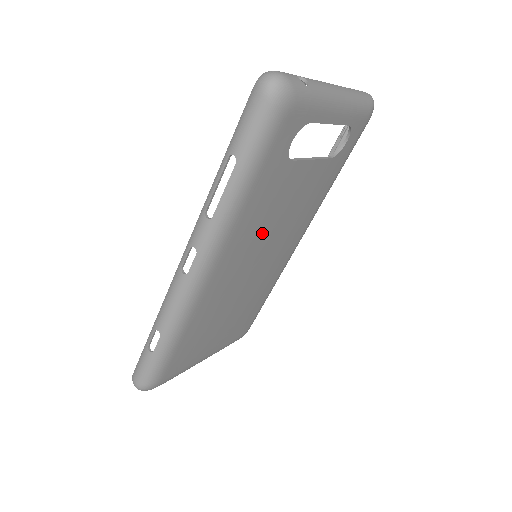
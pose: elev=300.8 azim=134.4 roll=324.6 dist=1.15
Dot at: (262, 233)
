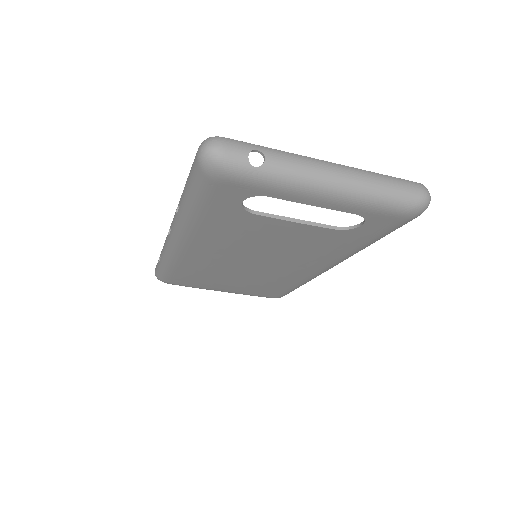
Dot at: (243, 246)
